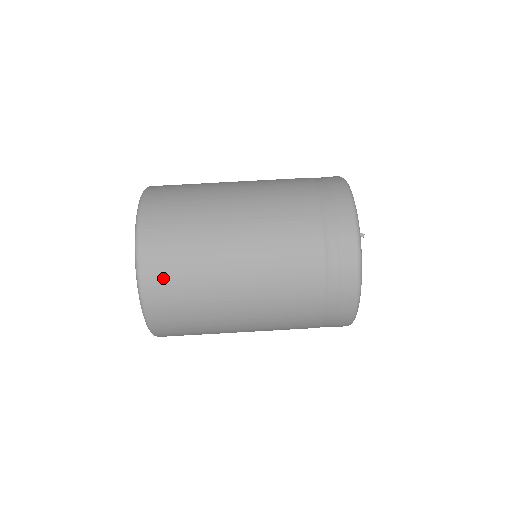
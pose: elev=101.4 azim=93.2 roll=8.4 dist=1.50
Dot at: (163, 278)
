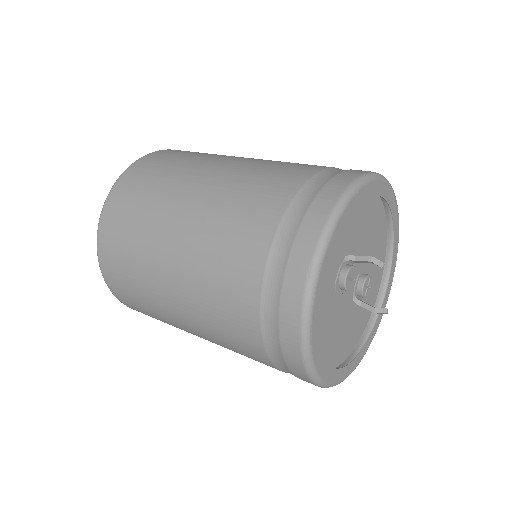
Dot at: (114, 237)
